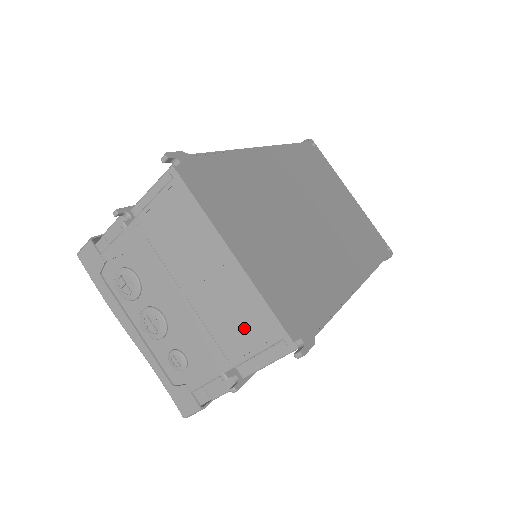
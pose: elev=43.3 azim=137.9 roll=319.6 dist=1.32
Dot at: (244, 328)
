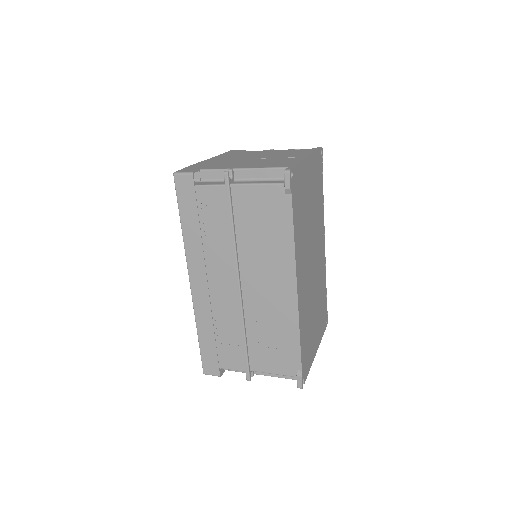
Dot at: occluded
